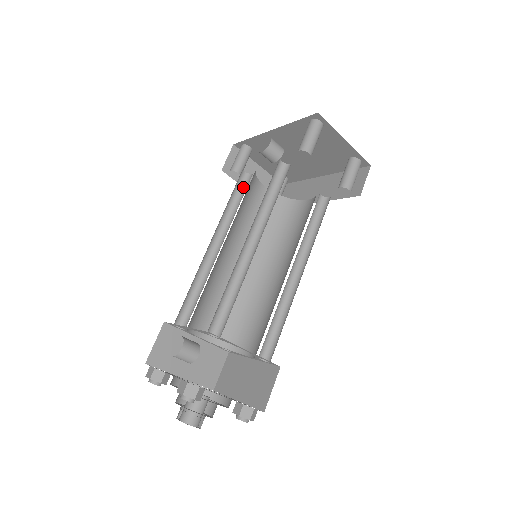
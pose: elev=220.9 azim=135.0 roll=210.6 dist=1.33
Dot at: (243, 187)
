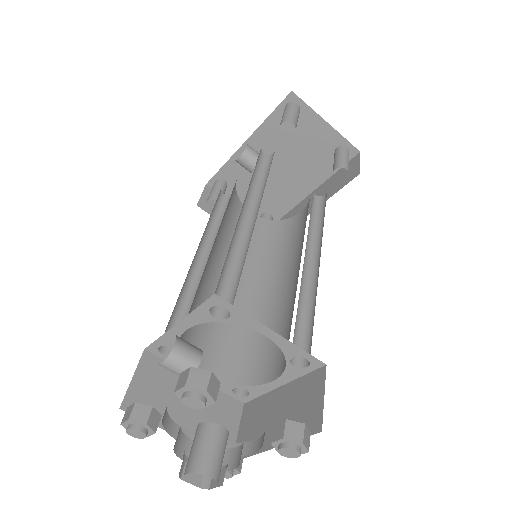
Dot at: (224, 207)
